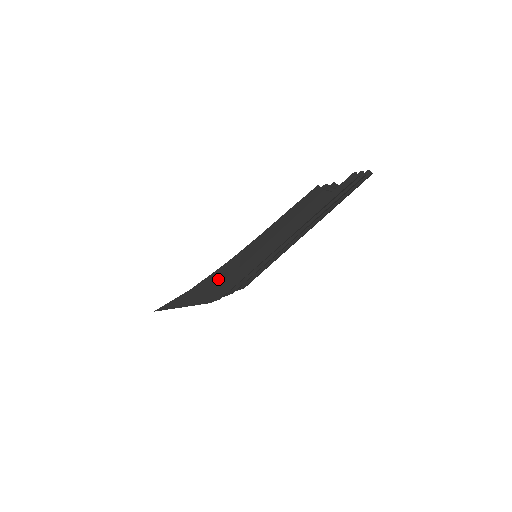
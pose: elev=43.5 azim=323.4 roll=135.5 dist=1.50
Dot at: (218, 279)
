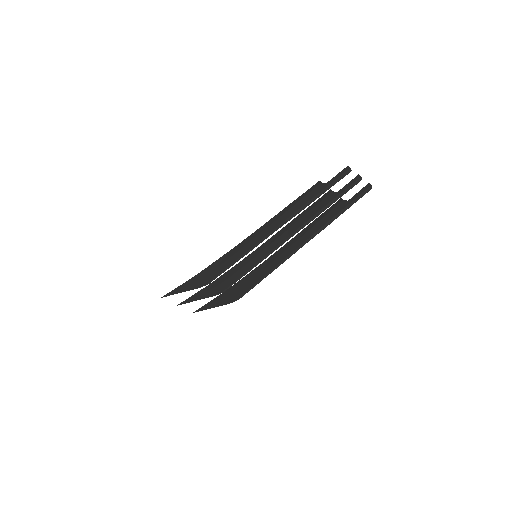
Dot at: (216, 265)
